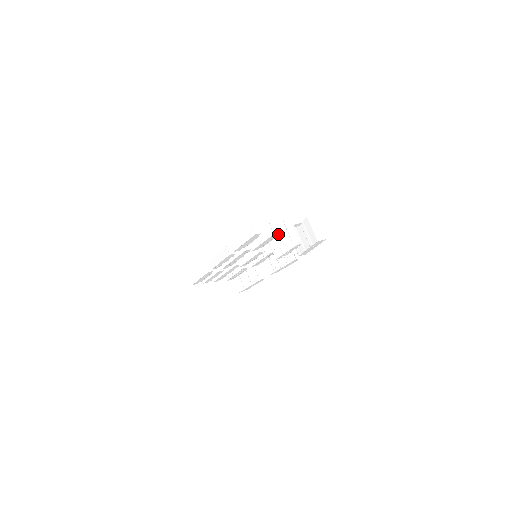
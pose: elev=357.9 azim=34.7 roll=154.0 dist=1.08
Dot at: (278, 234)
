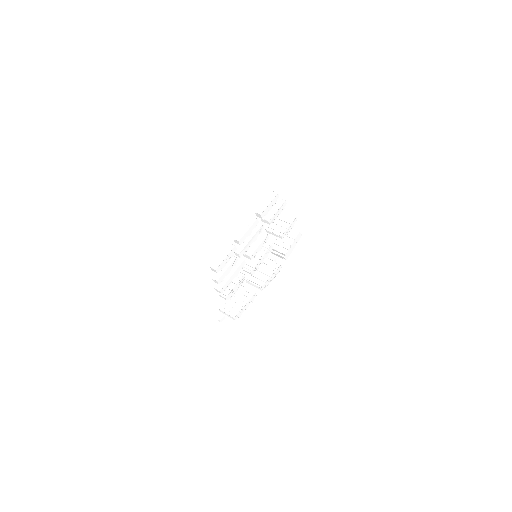
Dot at: (277, 222)
